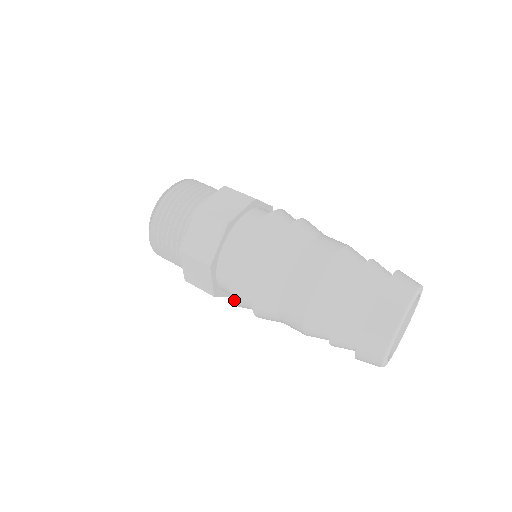
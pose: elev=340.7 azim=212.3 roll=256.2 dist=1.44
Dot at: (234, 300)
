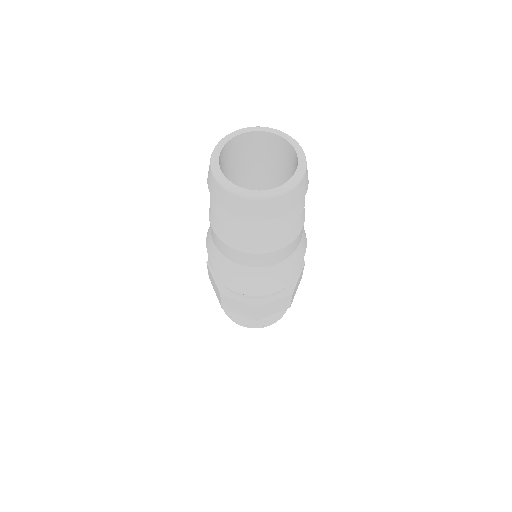
Dot at: (216, 275)
